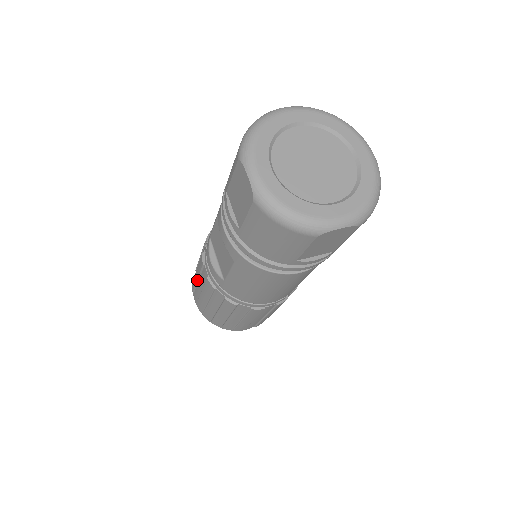
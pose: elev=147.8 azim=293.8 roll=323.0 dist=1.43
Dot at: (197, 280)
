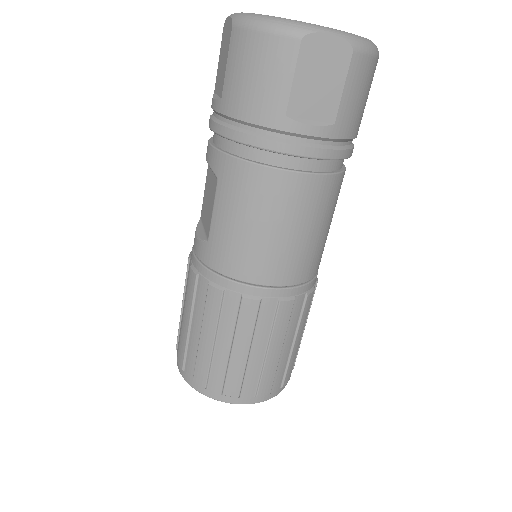
Dot at: (182, 308)
